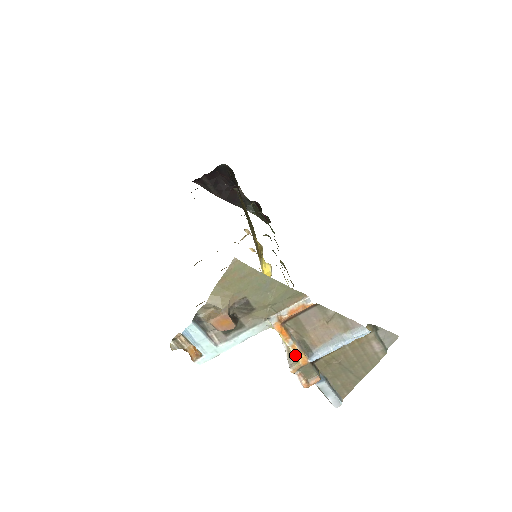
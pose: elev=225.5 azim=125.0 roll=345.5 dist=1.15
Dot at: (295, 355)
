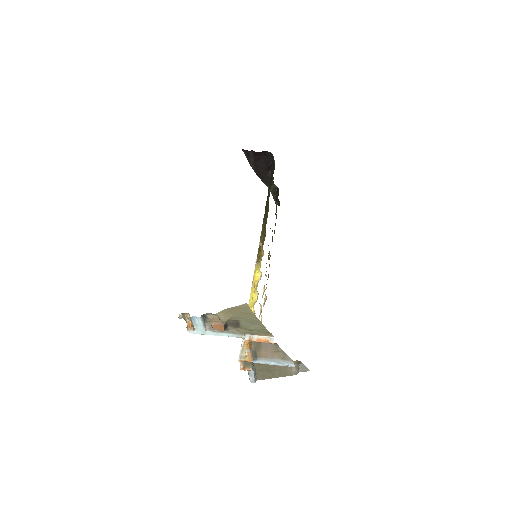
Dot at: (246, 356)
